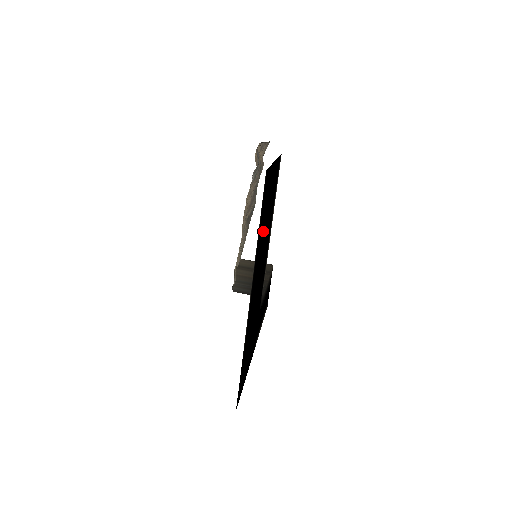
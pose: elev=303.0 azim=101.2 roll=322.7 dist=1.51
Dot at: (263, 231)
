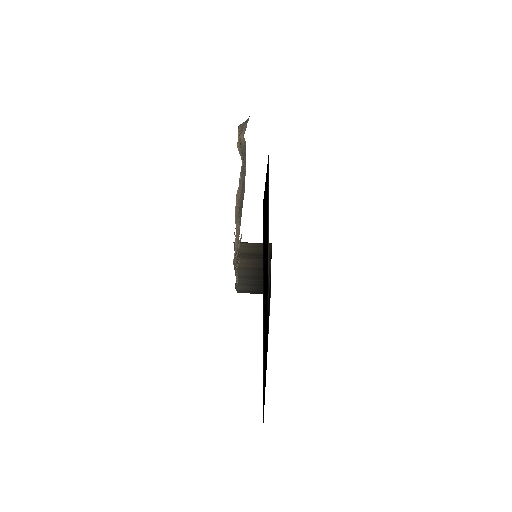
Dot at: occluded
